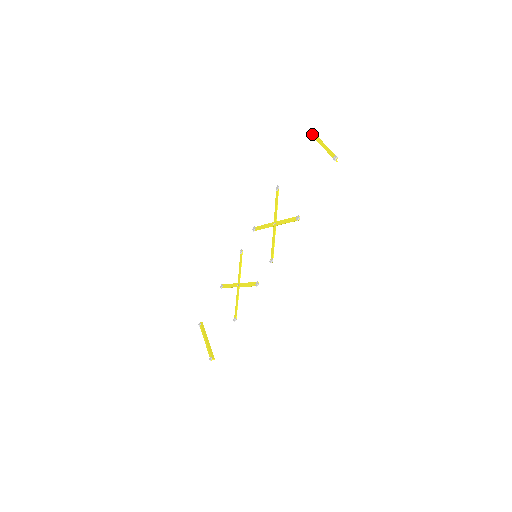
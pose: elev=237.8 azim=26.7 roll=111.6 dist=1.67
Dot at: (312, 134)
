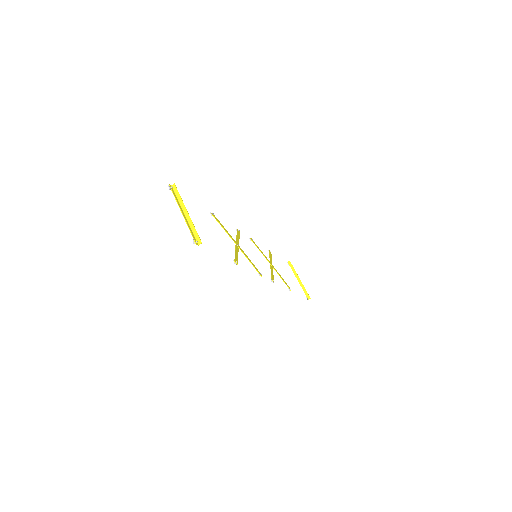
Dot at: (173, 194)
